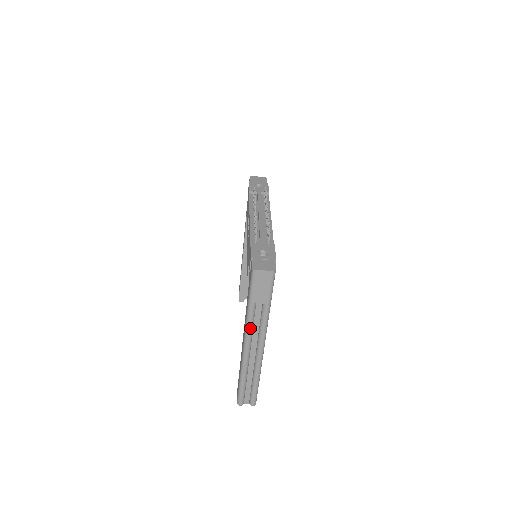
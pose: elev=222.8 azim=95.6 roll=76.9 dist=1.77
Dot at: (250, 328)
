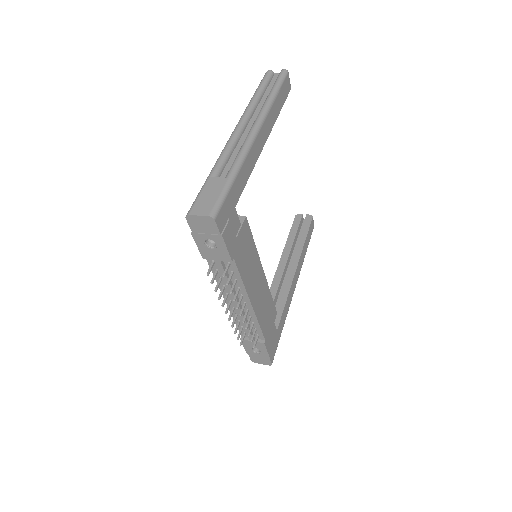
Dot at: occluded
